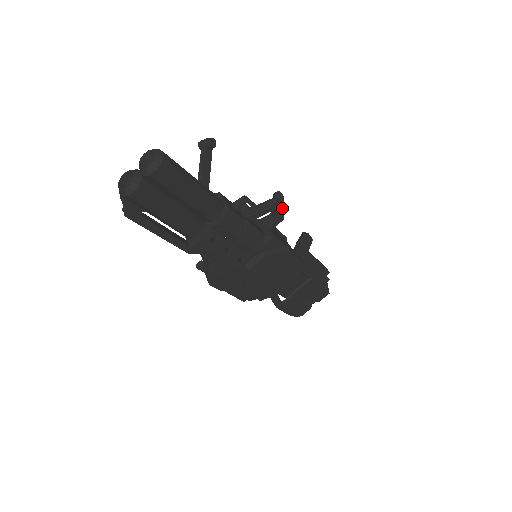
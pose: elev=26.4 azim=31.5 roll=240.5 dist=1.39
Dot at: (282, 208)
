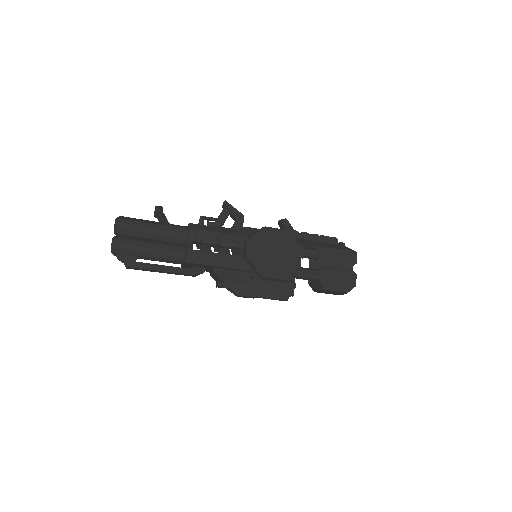
Dot at: (233, 208)
